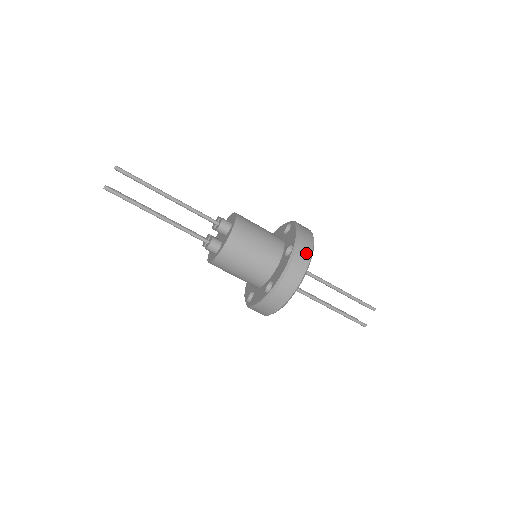
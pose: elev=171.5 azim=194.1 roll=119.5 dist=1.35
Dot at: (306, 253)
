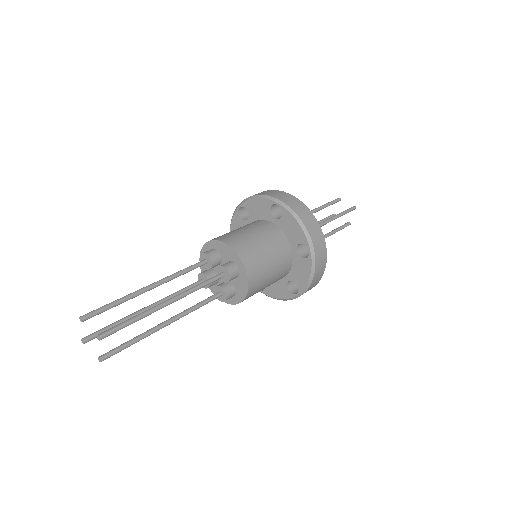
Dot at: (322, 246)
